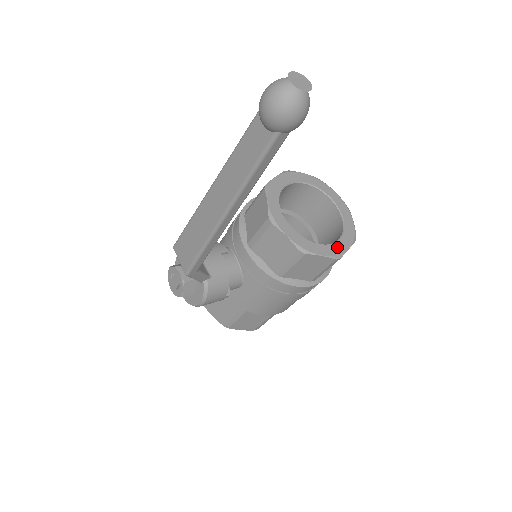
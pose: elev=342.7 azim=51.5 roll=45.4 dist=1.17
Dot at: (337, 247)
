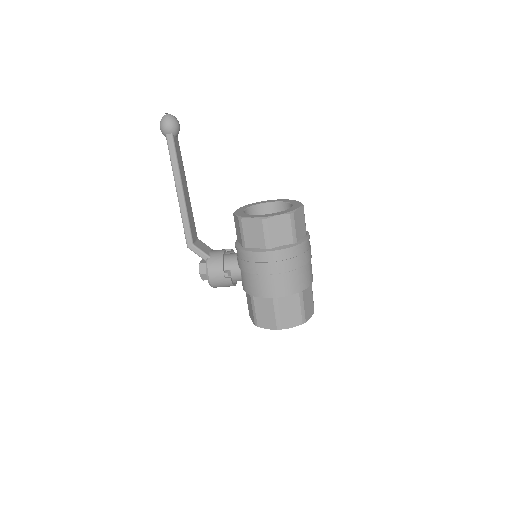
Dot at: (268, 215)
